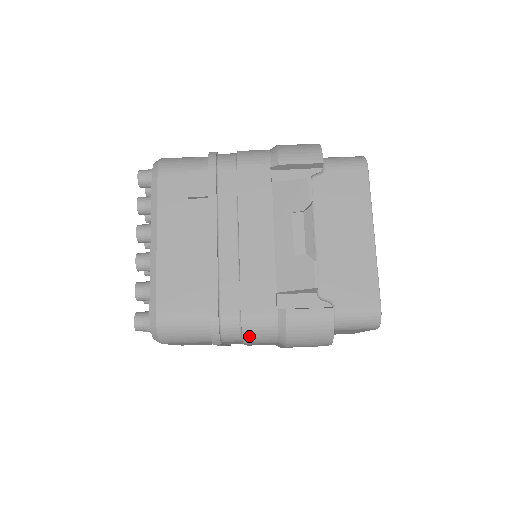
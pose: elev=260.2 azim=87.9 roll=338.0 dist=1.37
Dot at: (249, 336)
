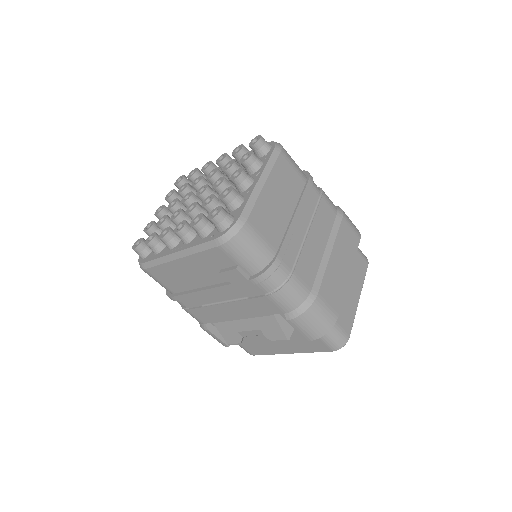
Dot at: occluded
